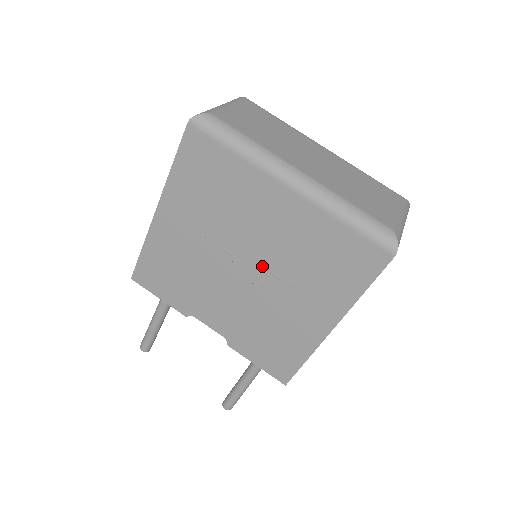
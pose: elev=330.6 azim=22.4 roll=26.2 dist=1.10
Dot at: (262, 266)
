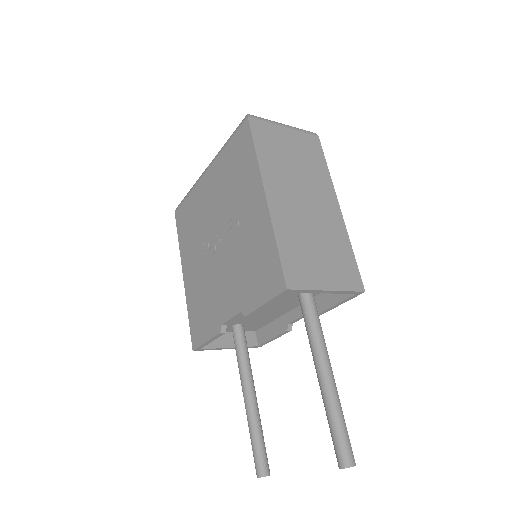
Dot at: (222, 224)
